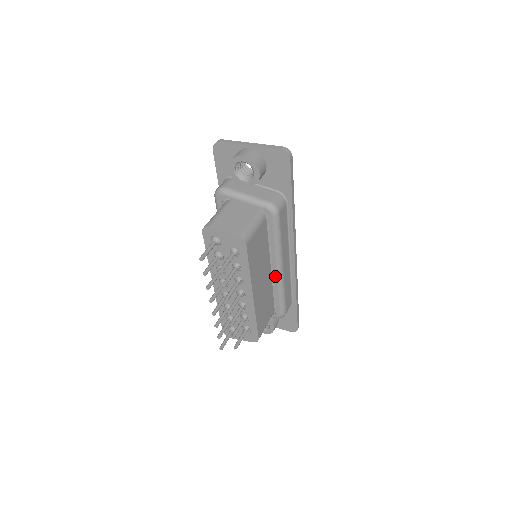
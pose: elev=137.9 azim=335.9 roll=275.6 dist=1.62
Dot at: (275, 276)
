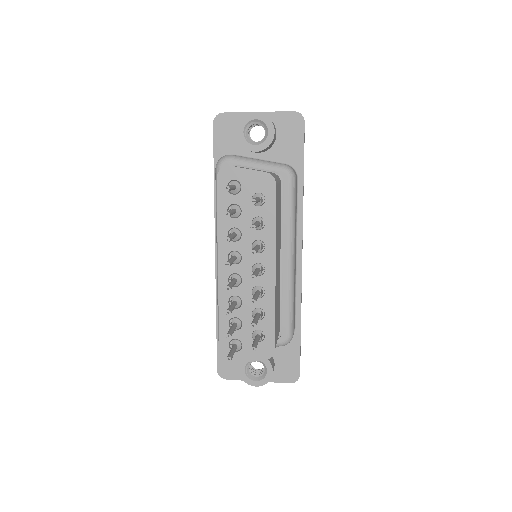
Dot at: (285, 271)
